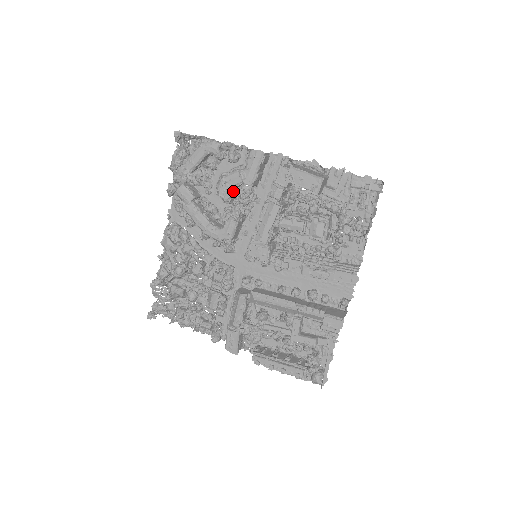
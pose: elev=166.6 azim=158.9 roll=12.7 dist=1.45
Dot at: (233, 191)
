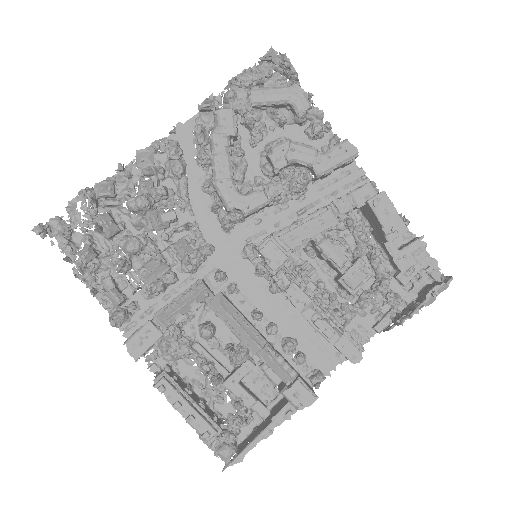
Dot at: (287, 165)
